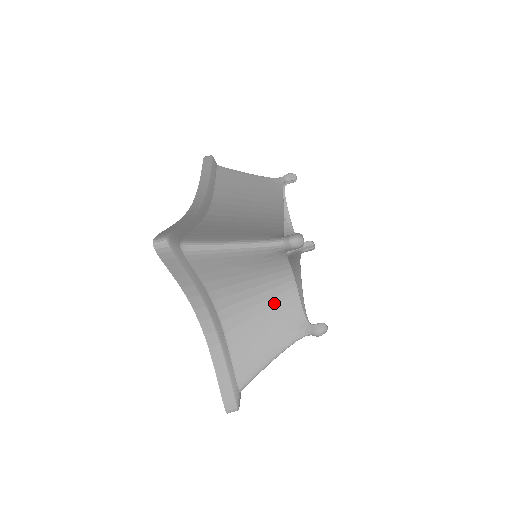
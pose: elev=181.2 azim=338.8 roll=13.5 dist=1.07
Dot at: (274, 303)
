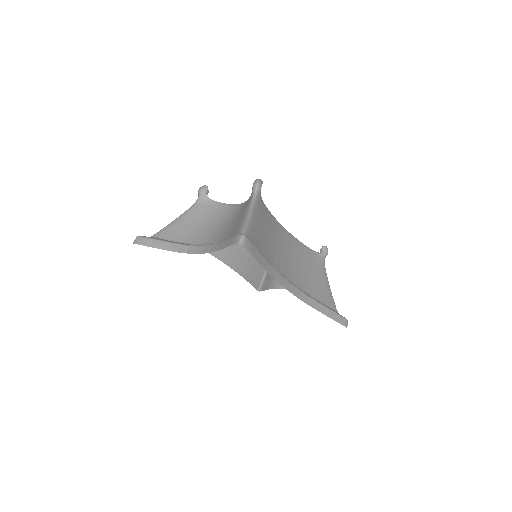
Dot at: (234, 216)
